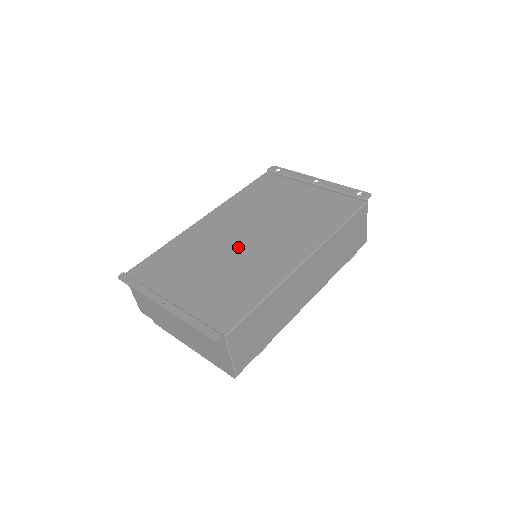
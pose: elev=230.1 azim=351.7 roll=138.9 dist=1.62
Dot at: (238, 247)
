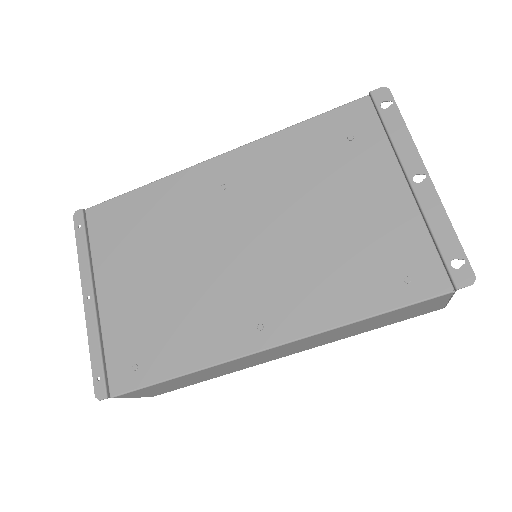
Dot at: (214, 255)
